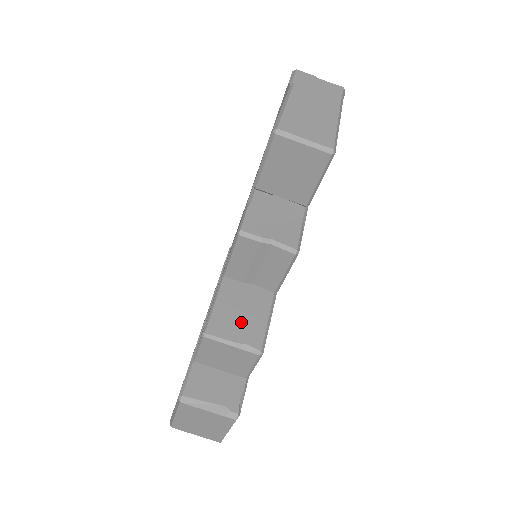
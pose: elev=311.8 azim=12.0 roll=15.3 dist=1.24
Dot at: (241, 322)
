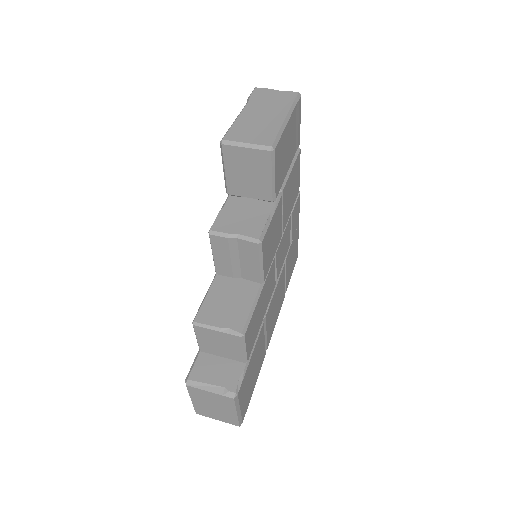
Dot at: (227, 310)
